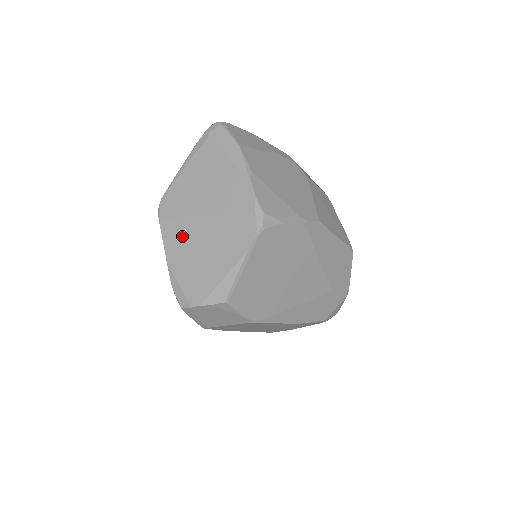
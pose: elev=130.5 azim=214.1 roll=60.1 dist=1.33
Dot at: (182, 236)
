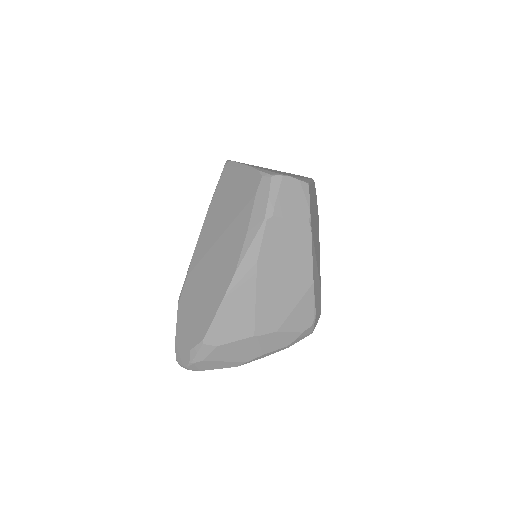
Dot at: (256, 166)
